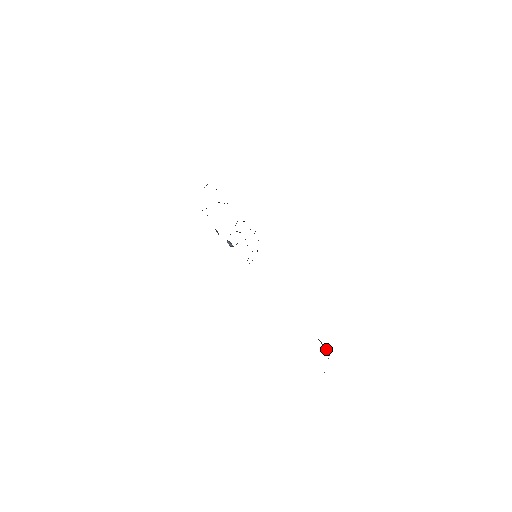
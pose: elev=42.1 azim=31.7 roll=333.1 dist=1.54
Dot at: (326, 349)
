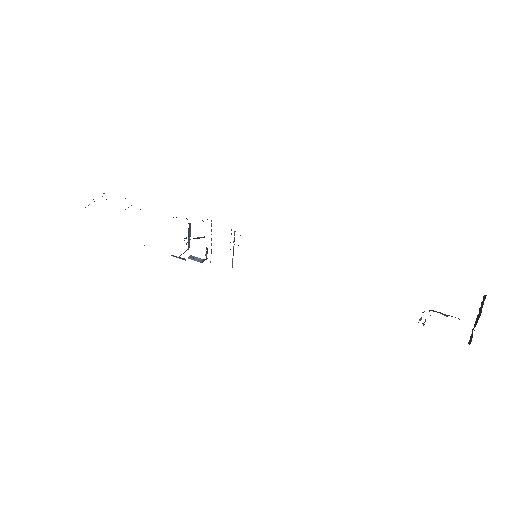
Dot at: occluded
